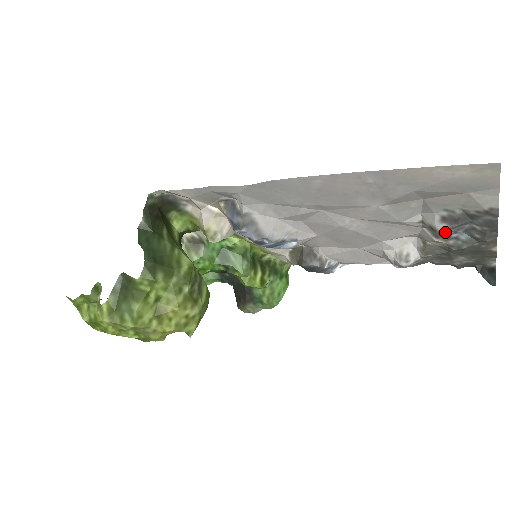
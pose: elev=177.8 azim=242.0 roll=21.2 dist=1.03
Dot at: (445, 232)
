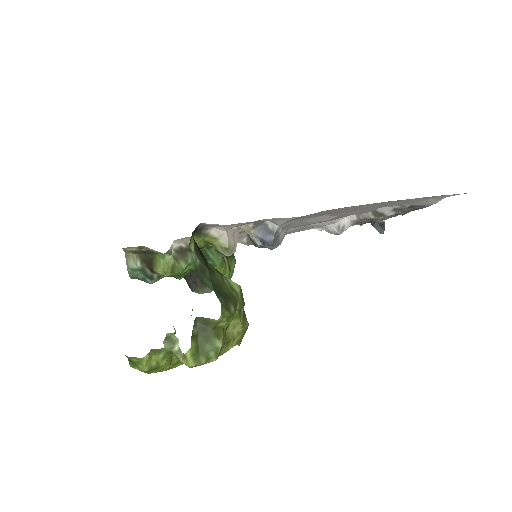
Dot at: occluded
